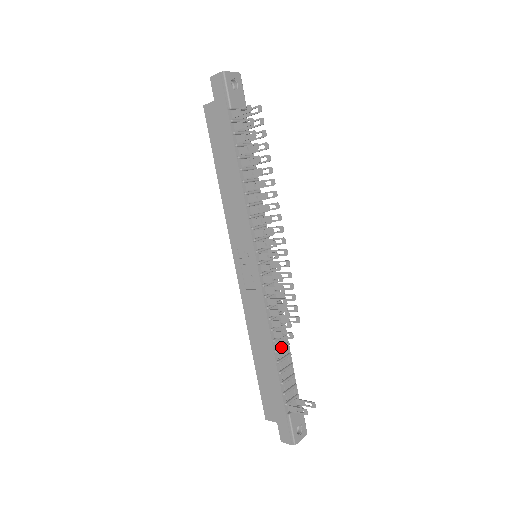
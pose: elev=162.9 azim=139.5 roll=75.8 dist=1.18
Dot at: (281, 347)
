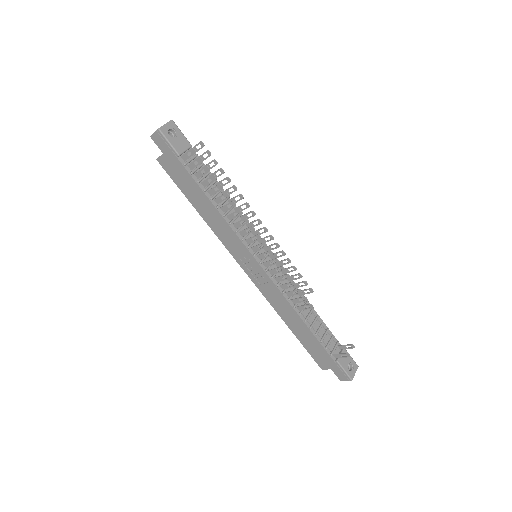
Dot at: (308, 315)
